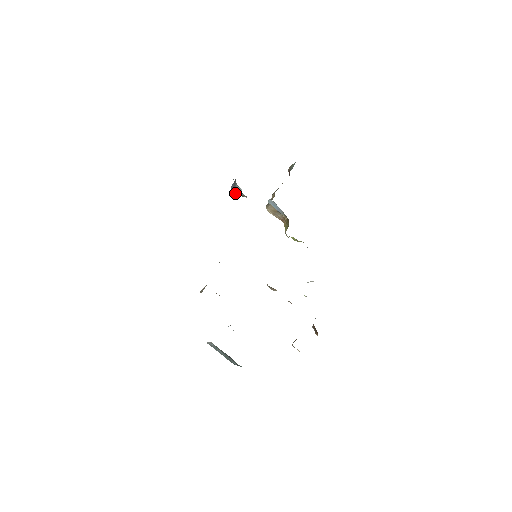
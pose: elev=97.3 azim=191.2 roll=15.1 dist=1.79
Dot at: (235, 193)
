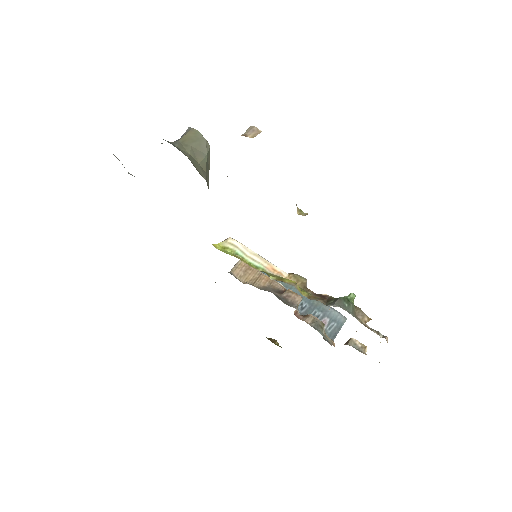
Dot at: occluded
